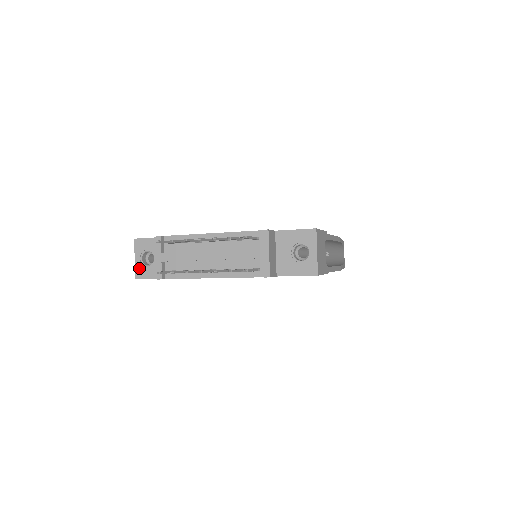
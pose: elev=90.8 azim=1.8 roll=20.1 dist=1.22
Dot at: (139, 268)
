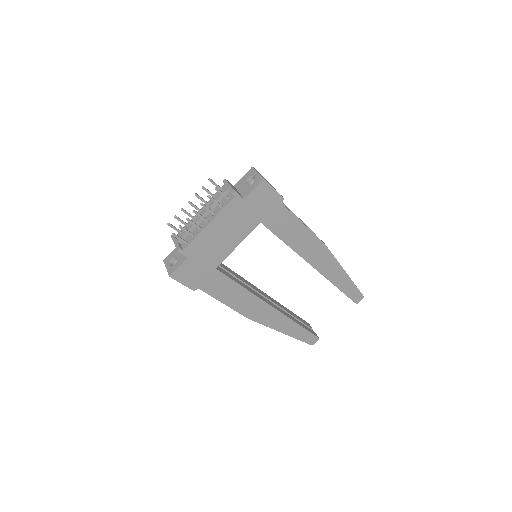
Dot at: (170, 270)
